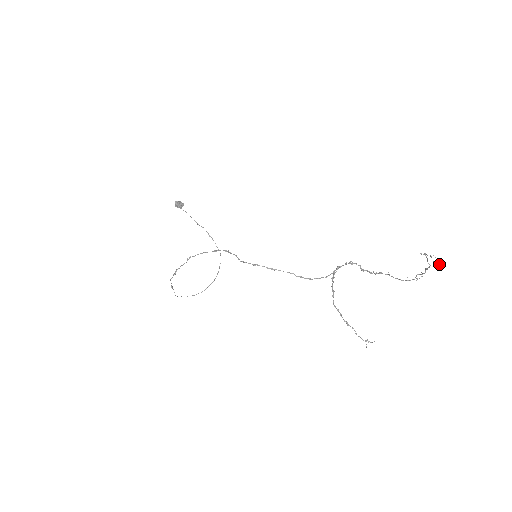
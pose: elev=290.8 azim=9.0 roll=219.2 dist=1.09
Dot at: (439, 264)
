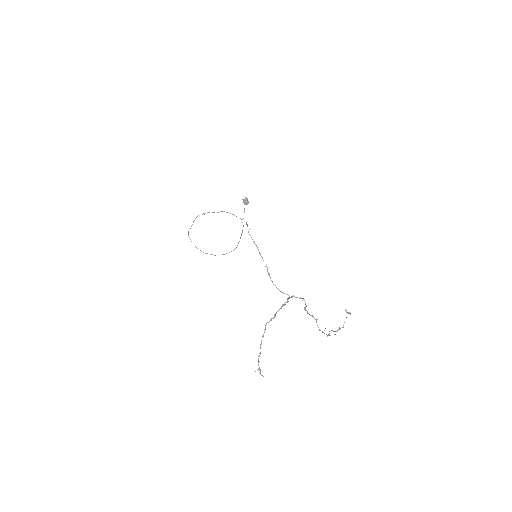
Dot at: (349, 312)
